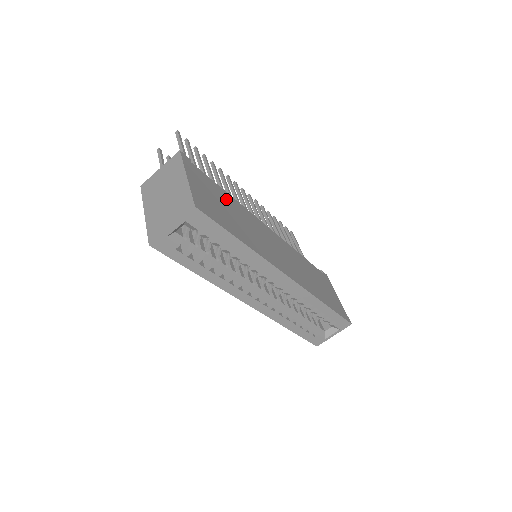
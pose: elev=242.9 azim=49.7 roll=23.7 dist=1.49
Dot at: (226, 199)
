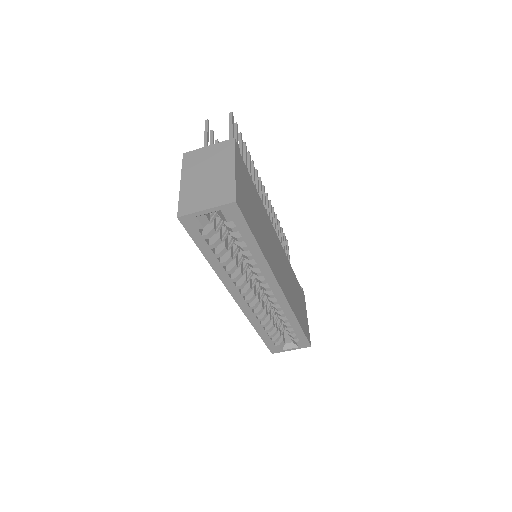
Dot at: (256, 198)
